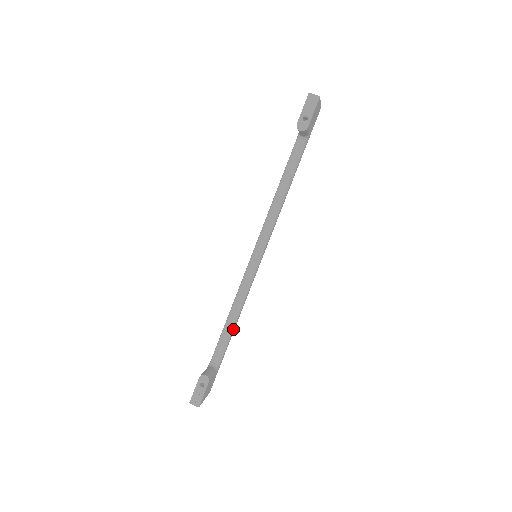
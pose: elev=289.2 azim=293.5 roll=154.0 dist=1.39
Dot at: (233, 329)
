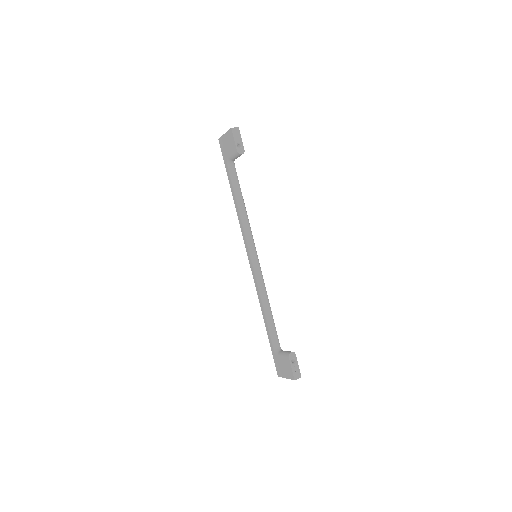
Dot at: (272, 316)
